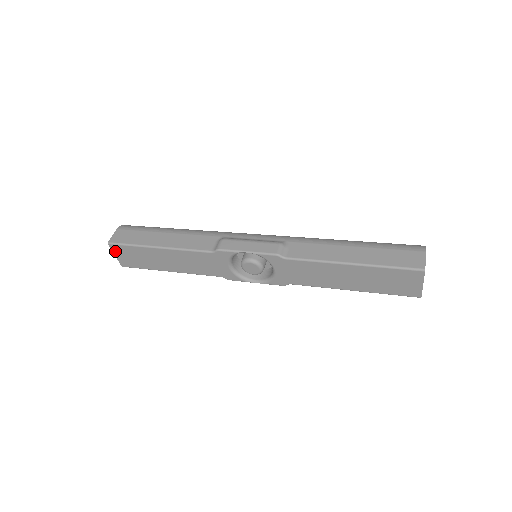
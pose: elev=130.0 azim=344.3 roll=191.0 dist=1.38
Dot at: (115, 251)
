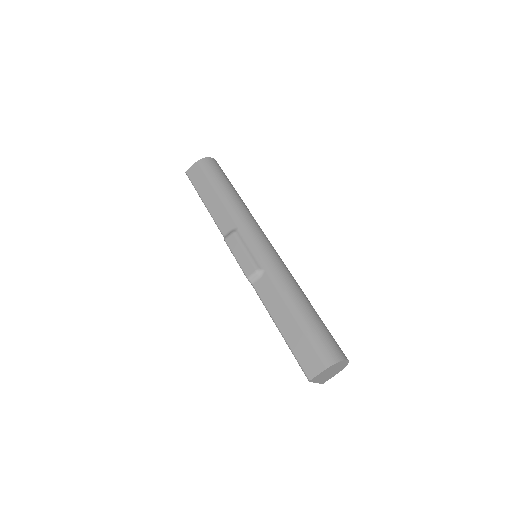
Dot at: occluded
